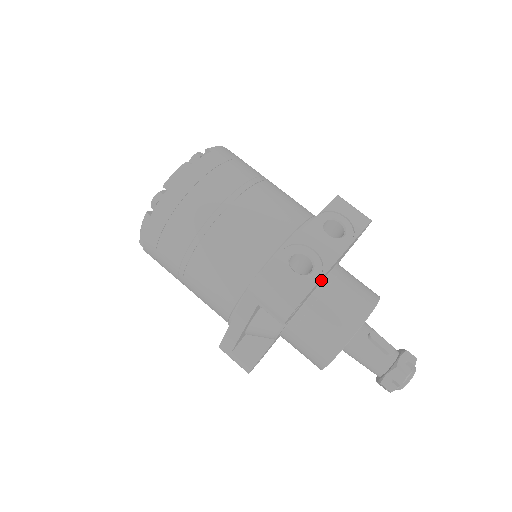
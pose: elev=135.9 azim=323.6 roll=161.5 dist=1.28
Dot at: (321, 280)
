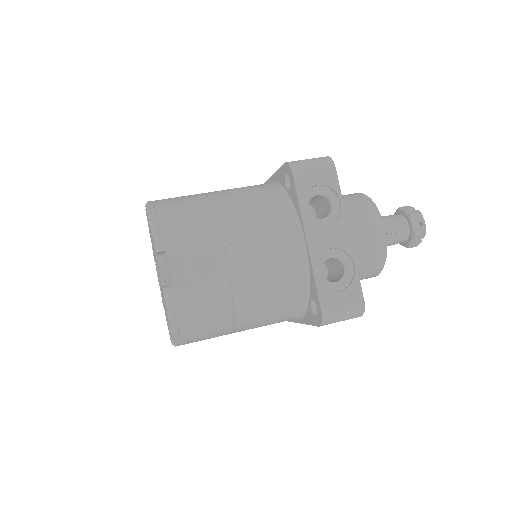
Dot at: occluded
